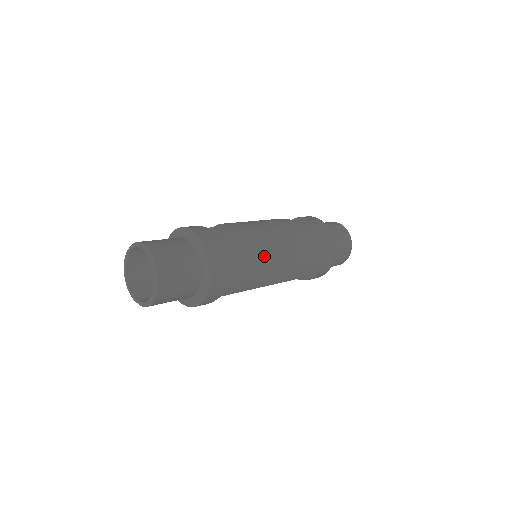
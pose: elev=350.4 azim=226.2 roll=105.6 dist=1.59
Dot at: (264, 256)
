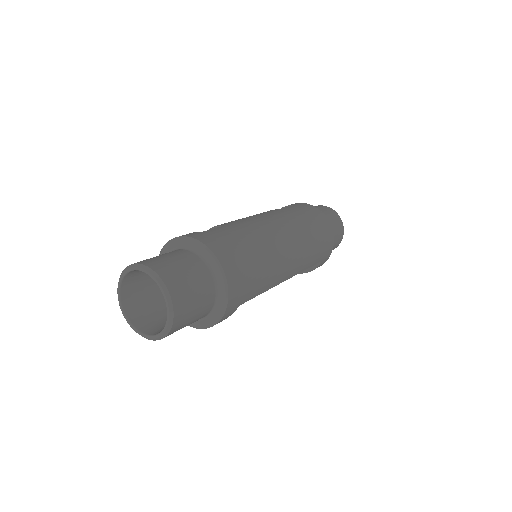
Dot at: (272, 249)
